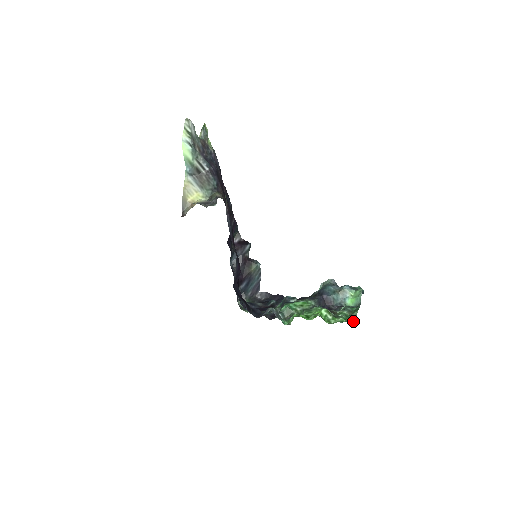
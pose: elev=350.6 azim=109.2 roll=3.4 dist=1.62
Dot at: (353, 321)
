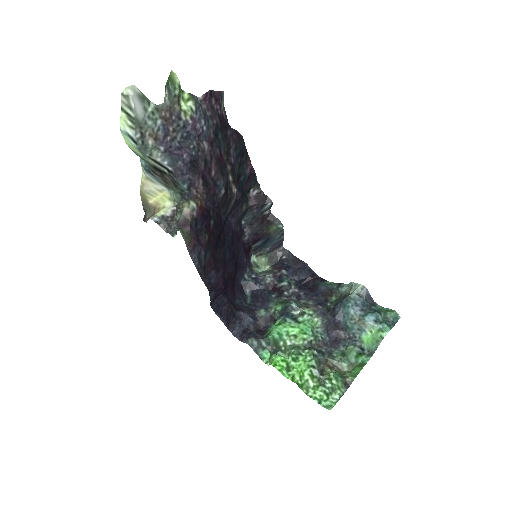
Dot at: (336, 400)
